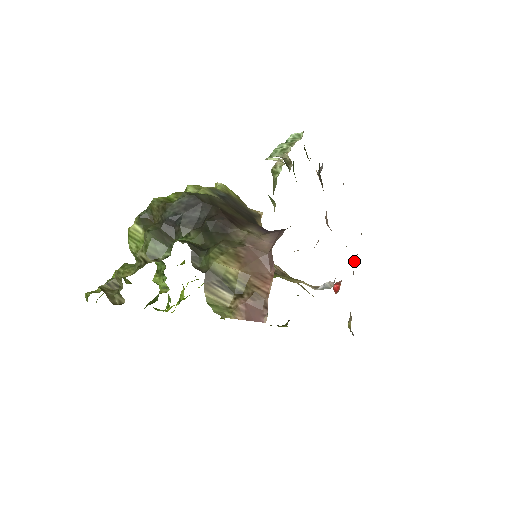
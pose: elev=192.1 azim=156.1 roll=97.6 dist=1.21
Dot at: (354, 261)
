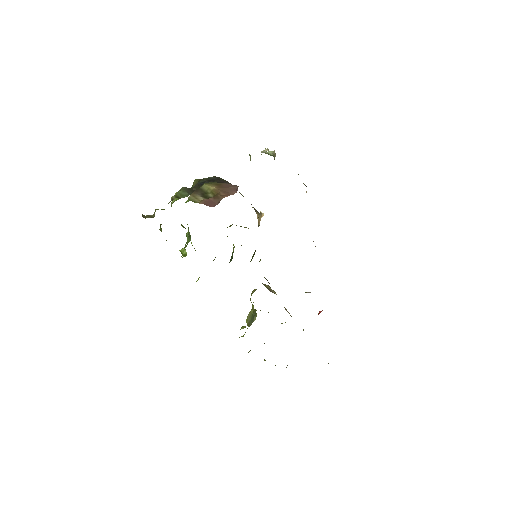
Dot at: occluded
